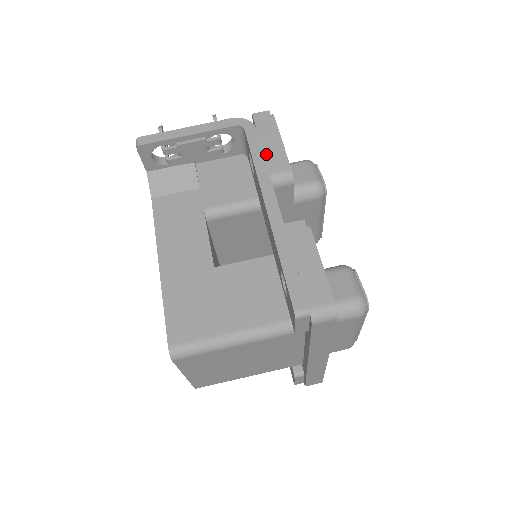
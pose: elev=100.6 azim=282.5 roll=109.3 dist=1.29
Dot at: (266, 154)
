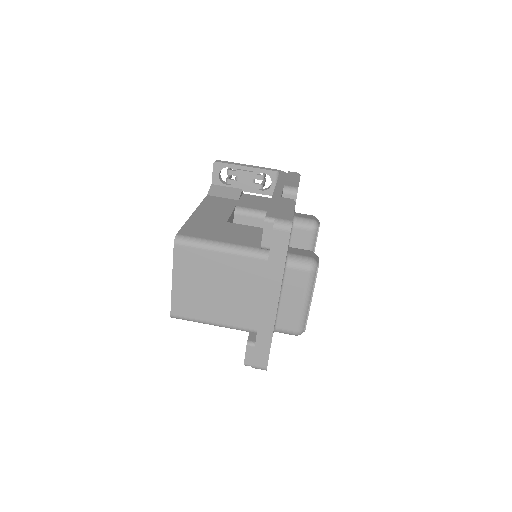
Dot at: (287, 181)
